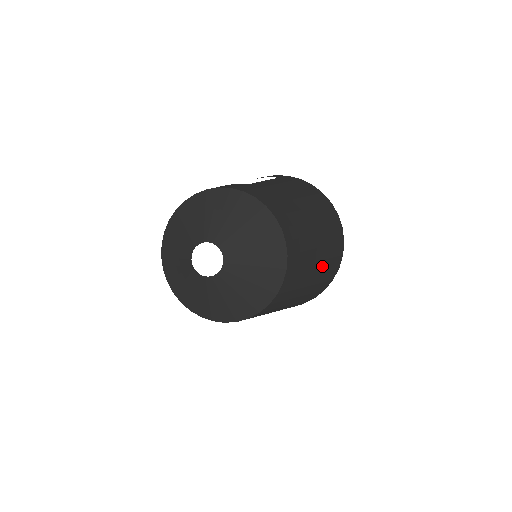
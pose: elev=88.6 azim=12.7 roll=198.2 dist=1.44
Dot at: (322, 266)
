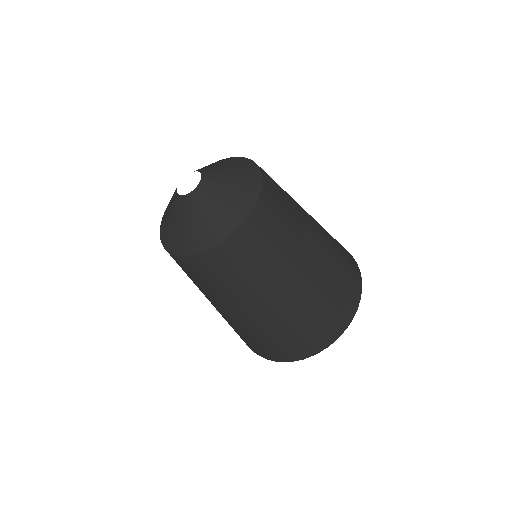
Dot at: (321, 268)
